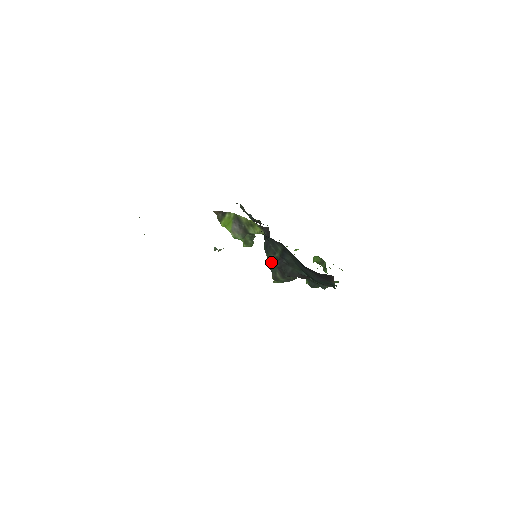
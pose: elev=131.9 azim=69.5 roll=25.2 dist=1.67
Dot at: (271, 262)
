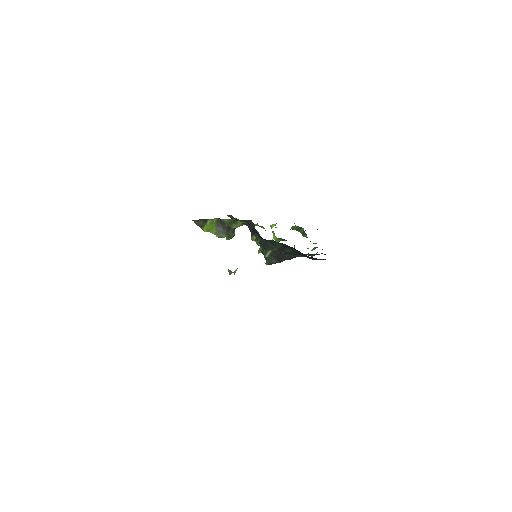
Dot at: (269, 255)
